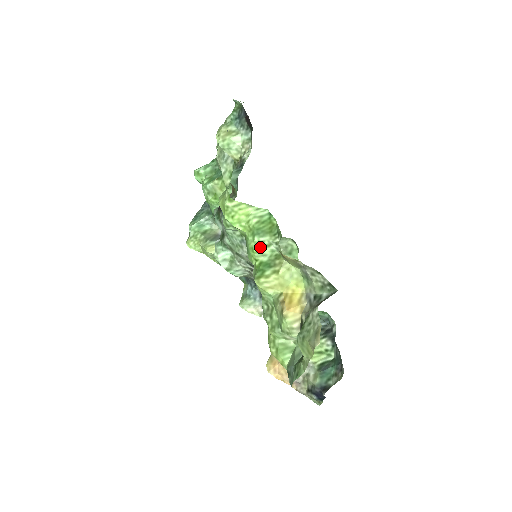
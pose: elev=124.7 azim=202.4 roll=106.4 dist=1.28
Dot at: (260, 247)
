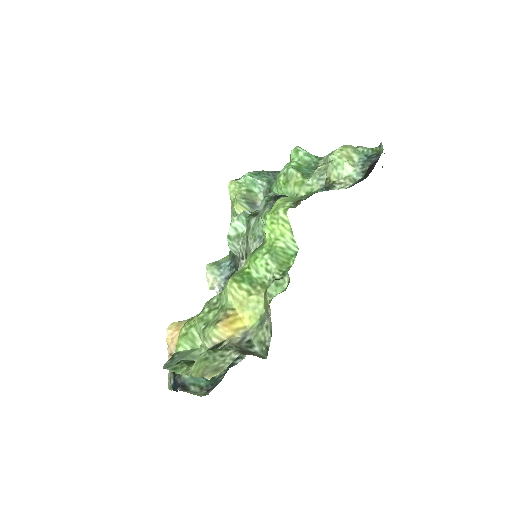
Dot at: (262, 264)
